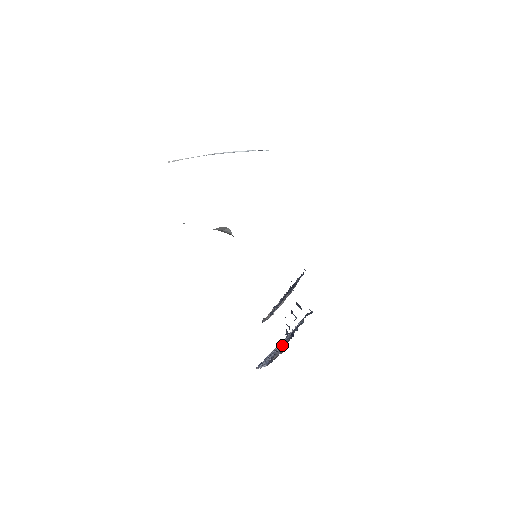
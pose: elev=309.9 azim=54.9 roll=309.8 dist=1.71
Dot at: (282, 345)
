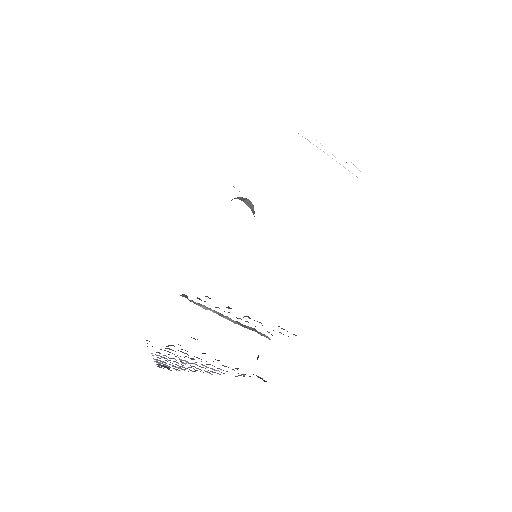
Dot at: occluded
